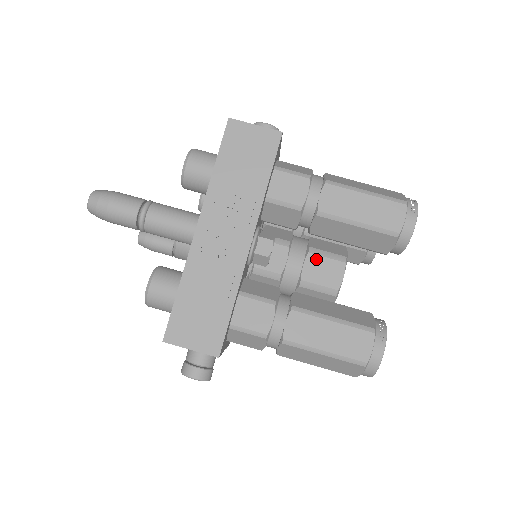
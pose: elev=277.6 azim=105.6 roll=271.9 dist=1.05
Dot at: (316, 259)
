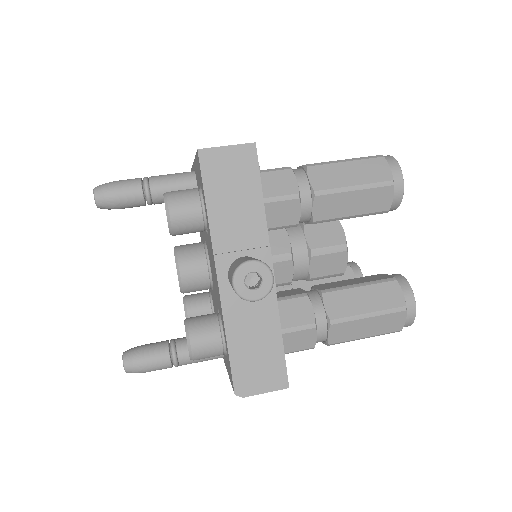
Dot at: occluded
